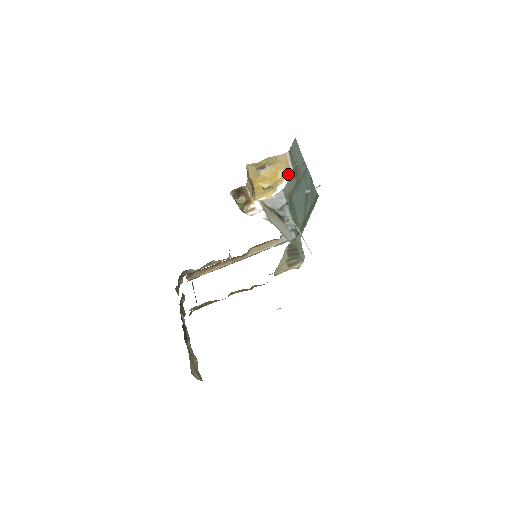
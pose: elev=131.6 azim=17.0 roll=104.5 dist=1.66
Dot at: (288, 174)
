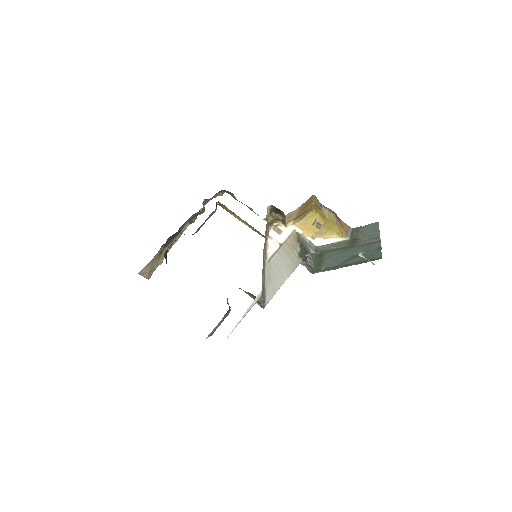
Dot at: (341, 237)
